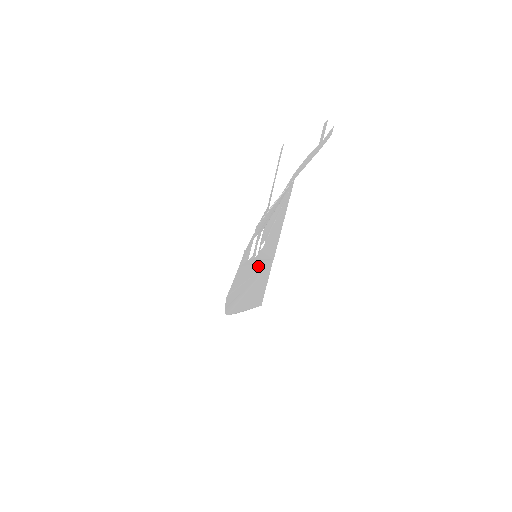
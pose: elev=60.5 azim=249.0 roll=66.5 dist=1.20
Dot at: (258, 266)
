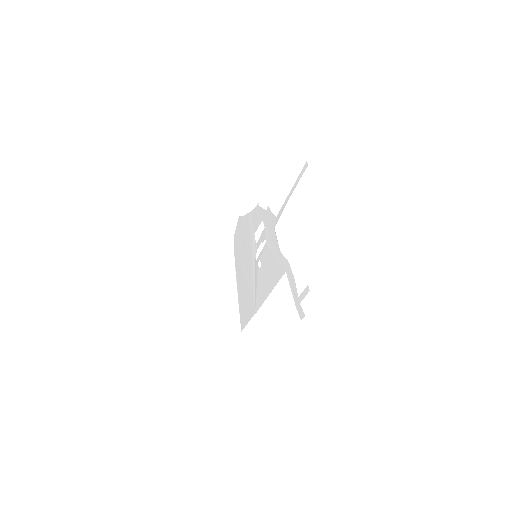
Dot at: (252, 279)
